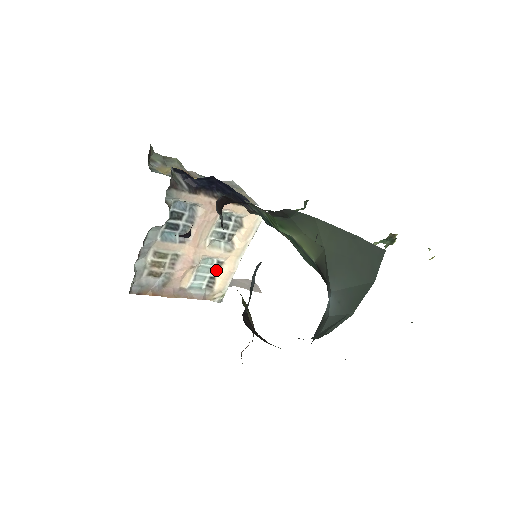
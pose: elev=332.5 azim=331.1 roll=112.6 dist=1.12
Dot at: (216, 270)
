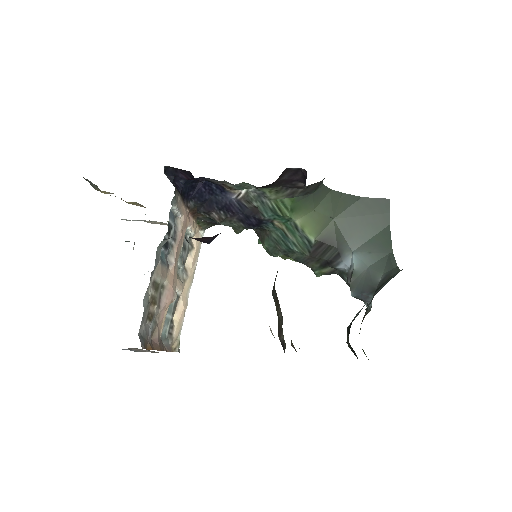
Dot at: (174, 309)
